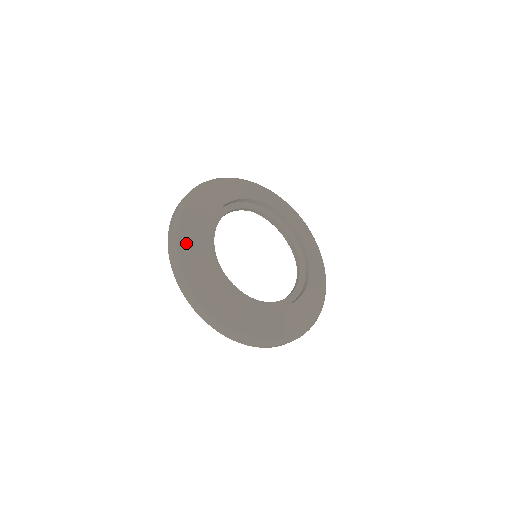
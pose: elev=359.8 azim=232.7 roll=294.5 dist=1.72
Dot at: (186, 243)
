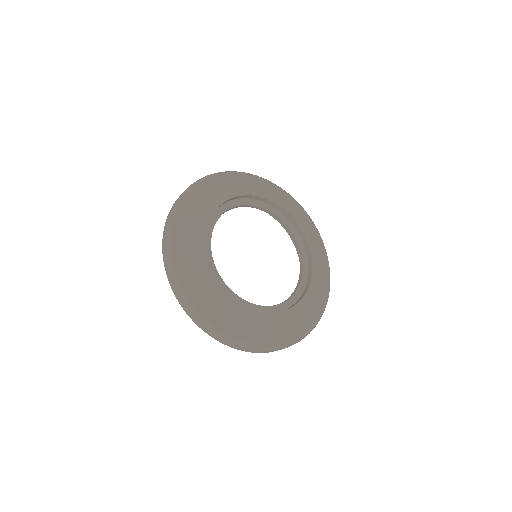
Dot at: (181, 227)
